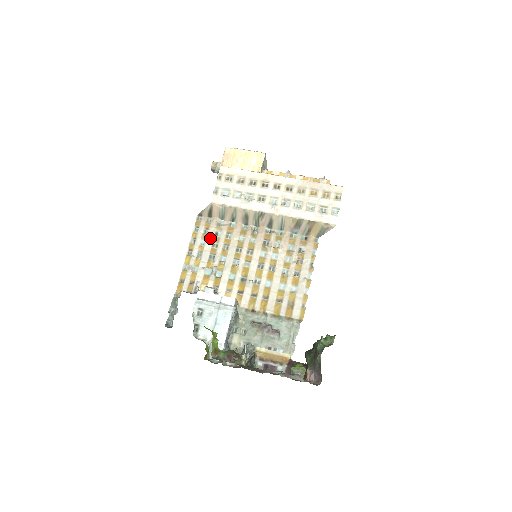
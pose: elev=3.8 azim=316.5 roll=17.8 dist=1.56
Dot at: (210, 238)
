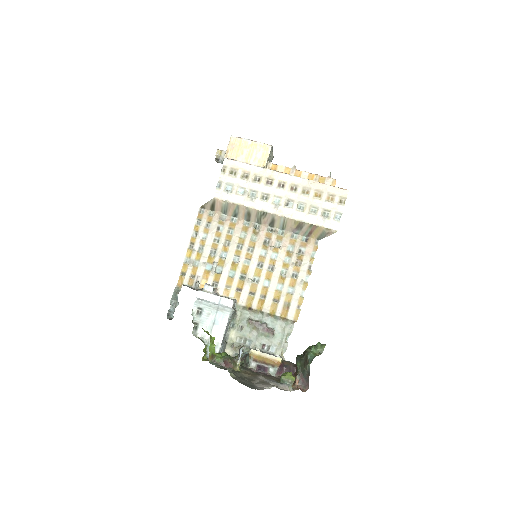
Dot at: (212, 232)
